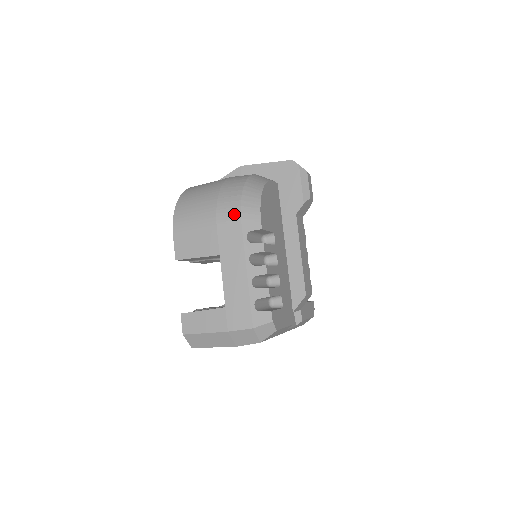
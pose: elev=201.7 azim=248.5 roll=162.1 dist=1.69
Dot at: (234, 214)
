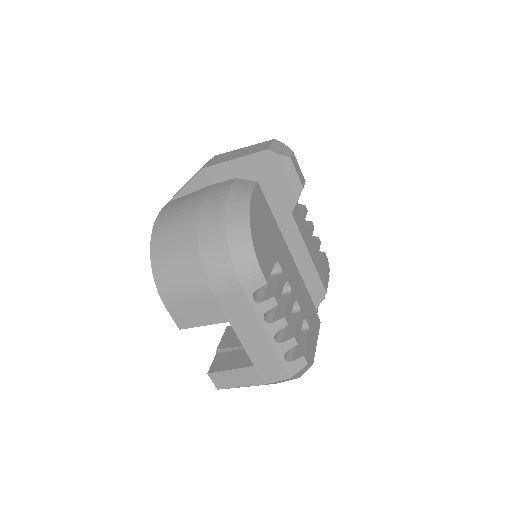
Dot at: (229, 278)
